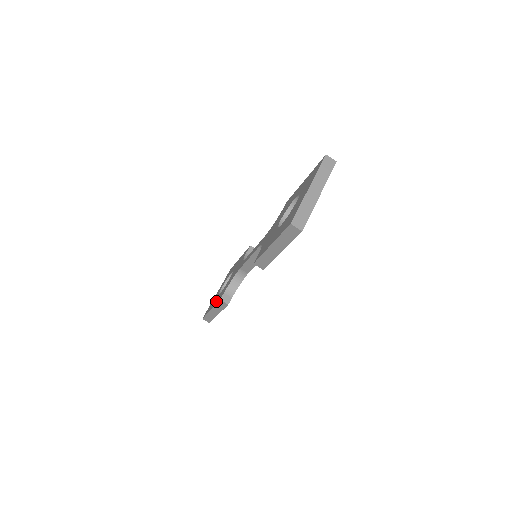
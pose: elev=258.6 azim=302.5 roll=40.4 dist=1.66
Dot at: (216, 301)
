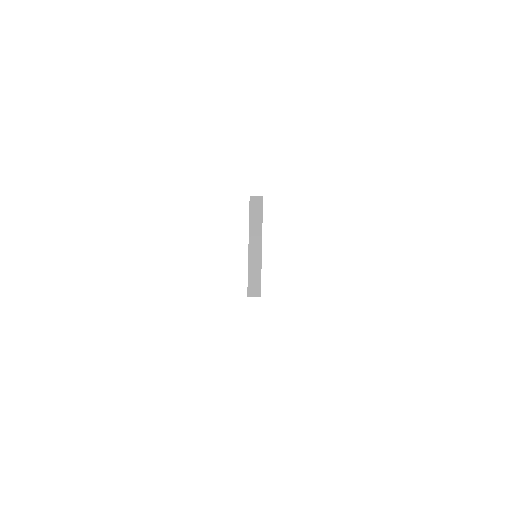
Dot at: occluded
